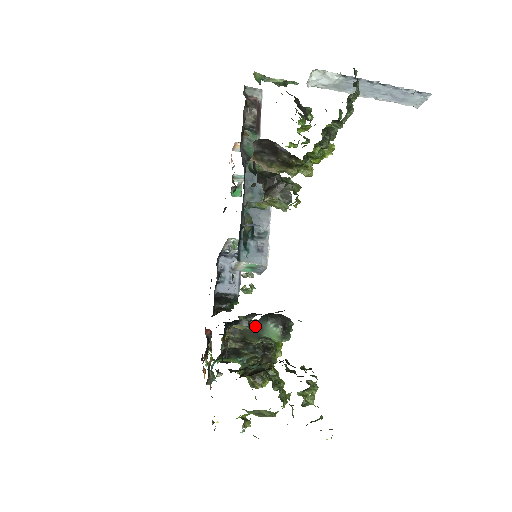
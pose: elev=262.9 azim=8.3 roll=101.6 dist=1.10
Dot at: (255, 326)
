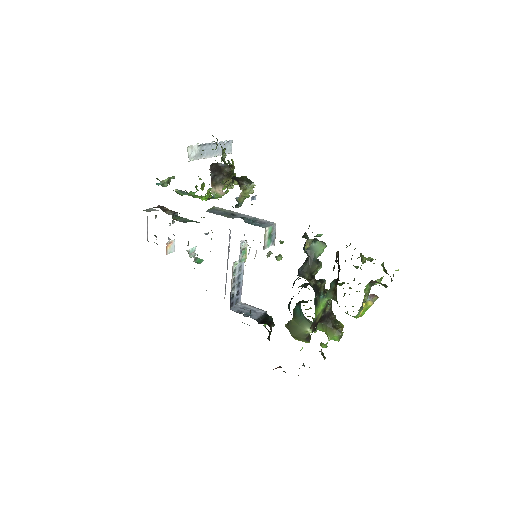
Dot at: (307, 261)
